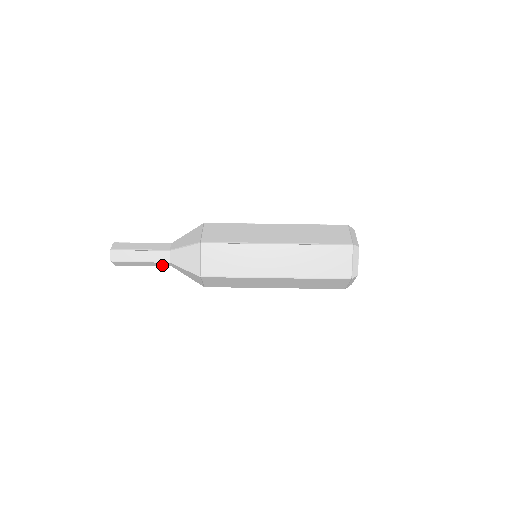
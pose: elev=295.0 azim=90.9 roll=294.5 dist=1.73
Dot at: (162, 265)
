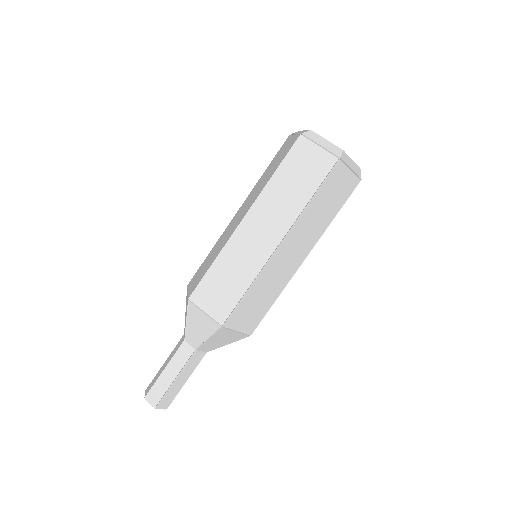
Dot at: occluded
